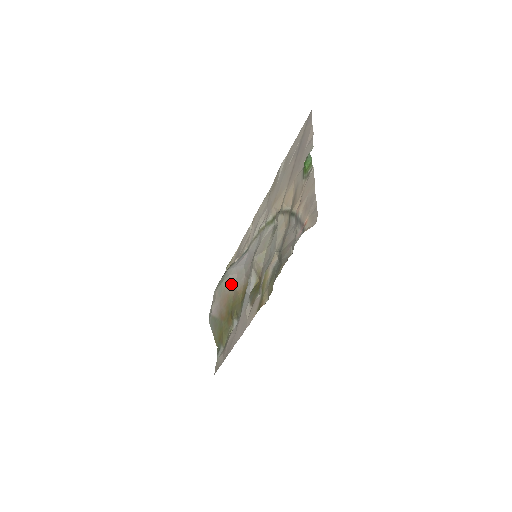
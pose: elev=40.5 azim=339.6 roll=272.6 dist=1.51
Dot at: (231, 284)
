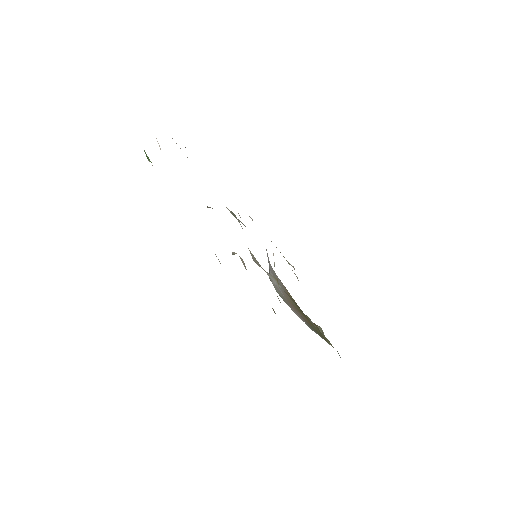
Dot at: occluded
